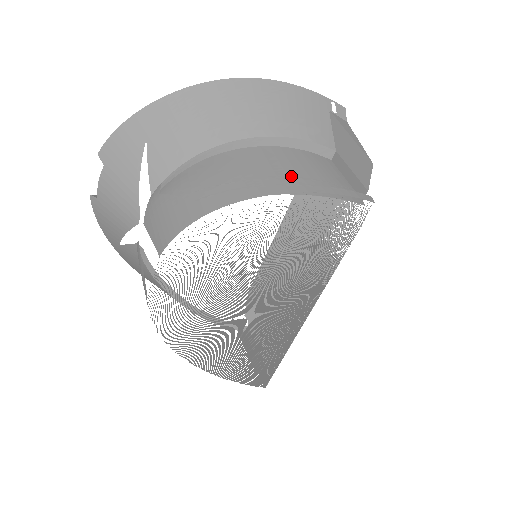
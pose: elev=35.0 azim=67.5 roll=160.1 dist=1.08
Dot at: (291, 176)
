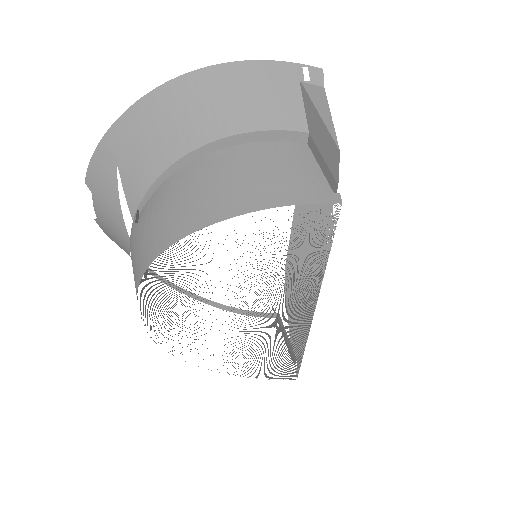
Dot at: (250, 185)
